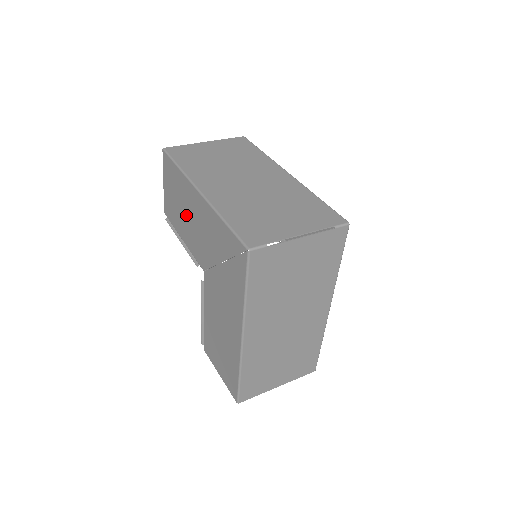
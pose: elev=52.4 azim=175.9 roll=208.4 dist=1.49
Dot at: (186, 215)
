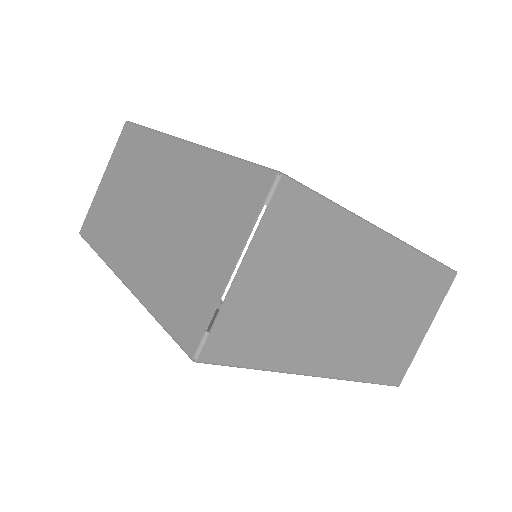
Dot at: occluded
